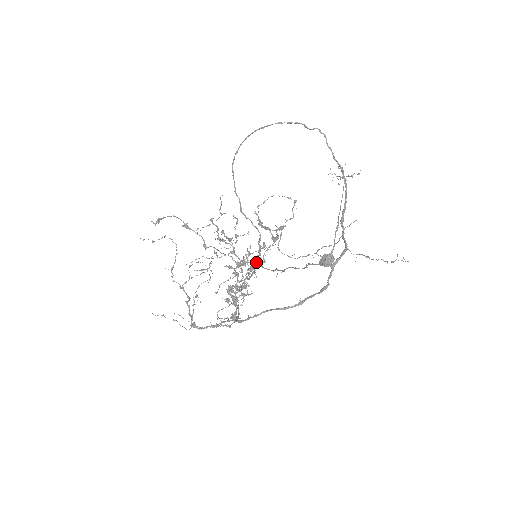
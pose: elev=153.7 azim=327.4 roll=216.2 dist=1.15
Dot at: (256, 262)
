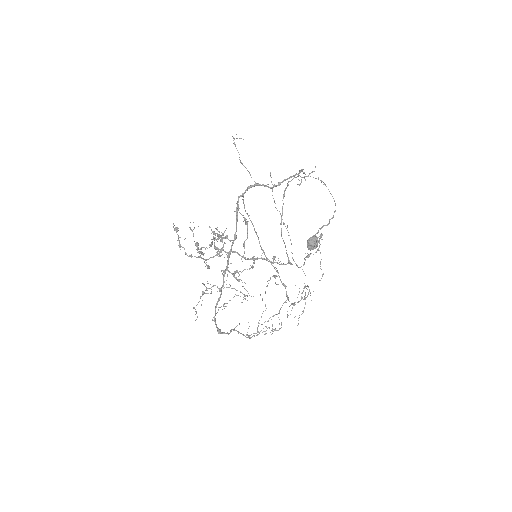
Dot at: (252, 257)
